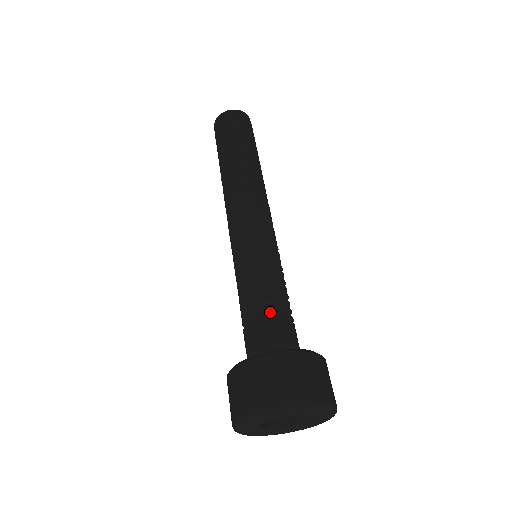
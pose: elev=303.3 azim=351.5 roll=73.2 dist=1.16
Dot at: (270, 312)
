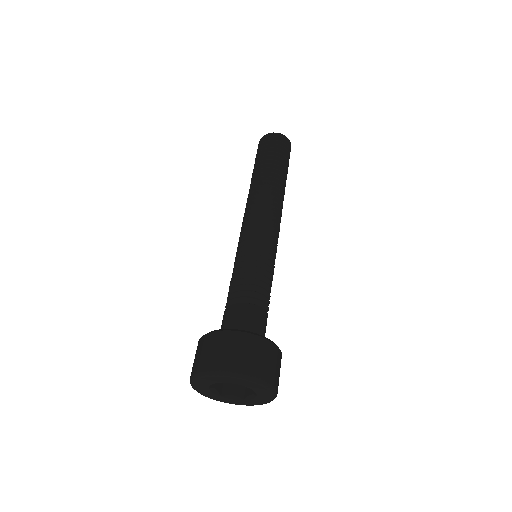
Dot at: (261, 307)
